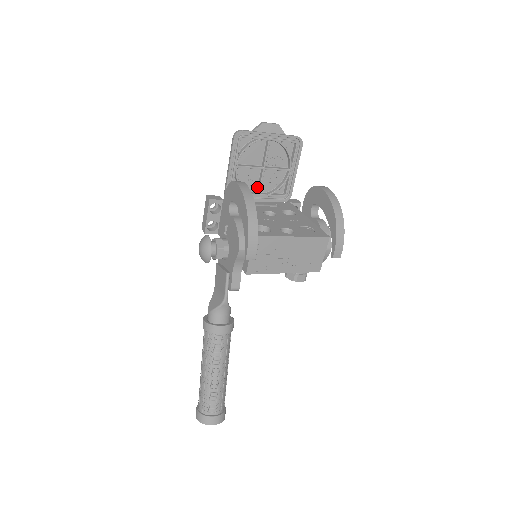
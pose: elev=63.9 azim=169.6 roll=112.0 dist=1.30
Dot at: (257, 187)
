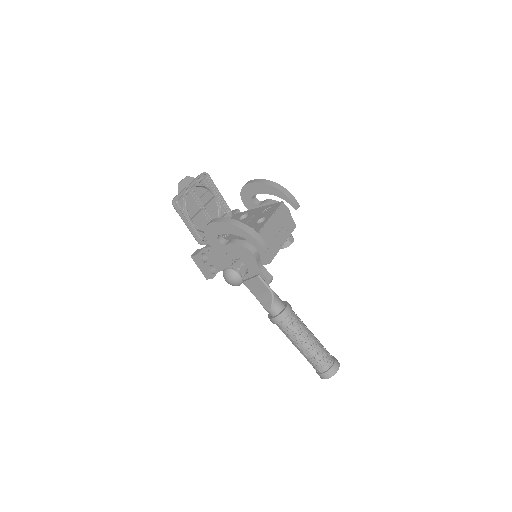
Dot at: occluded
